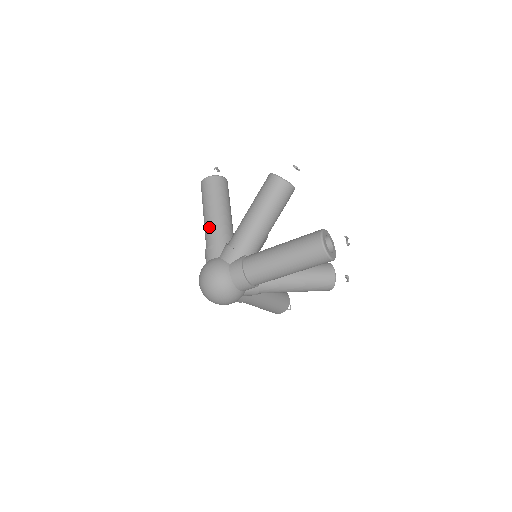
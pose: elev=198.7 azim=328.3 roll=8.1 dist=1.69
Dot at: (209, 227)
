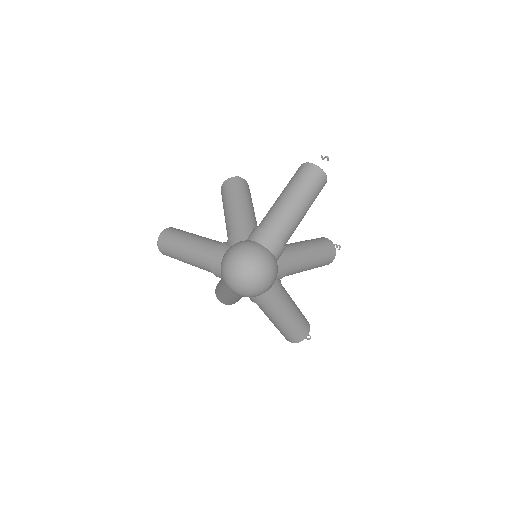
Dot at: (198, 246)
